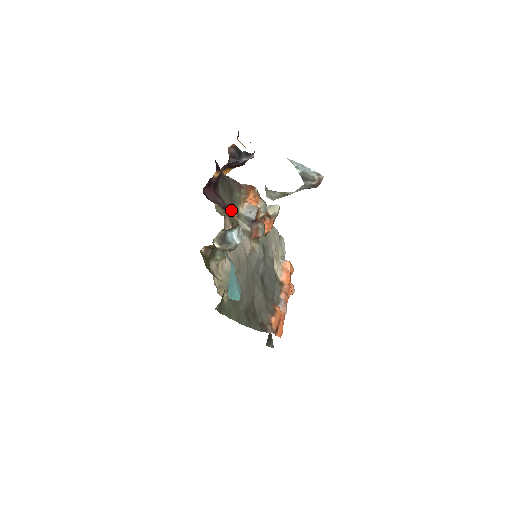
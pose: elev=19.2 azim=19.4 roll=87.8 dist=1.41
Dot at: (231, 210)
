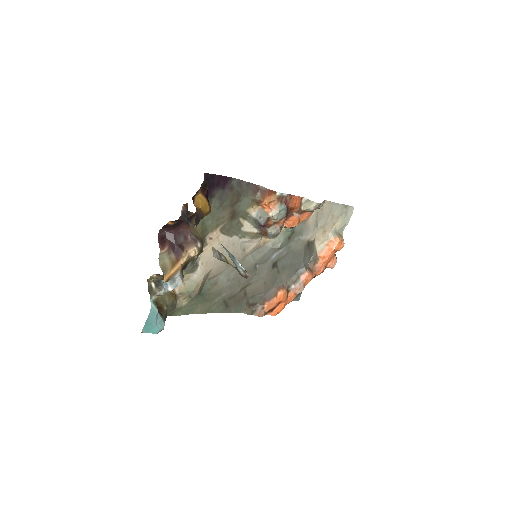
Dot at: (183, 253)
